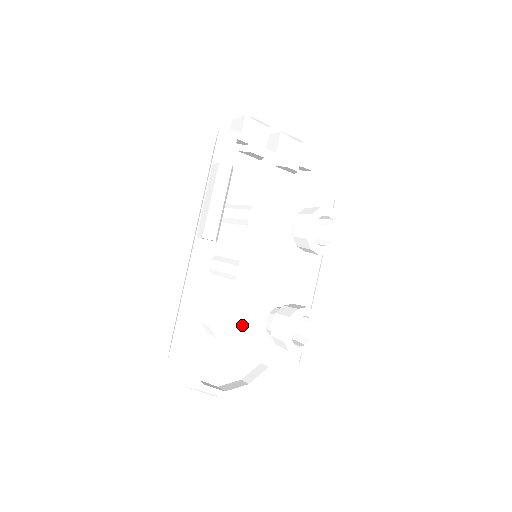
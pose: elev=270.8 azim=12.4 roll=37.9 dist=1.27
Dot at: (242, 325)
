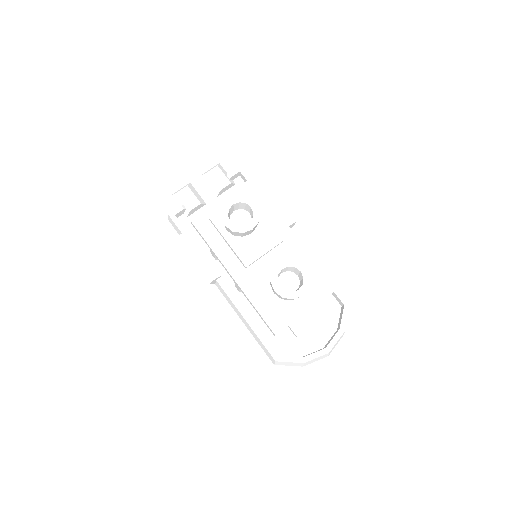
Dot at: (262, 310)
